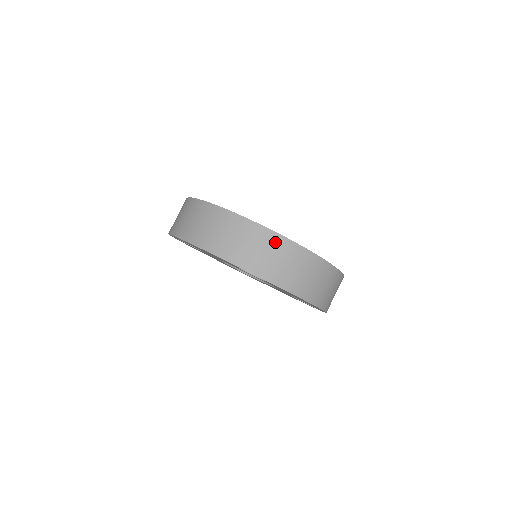
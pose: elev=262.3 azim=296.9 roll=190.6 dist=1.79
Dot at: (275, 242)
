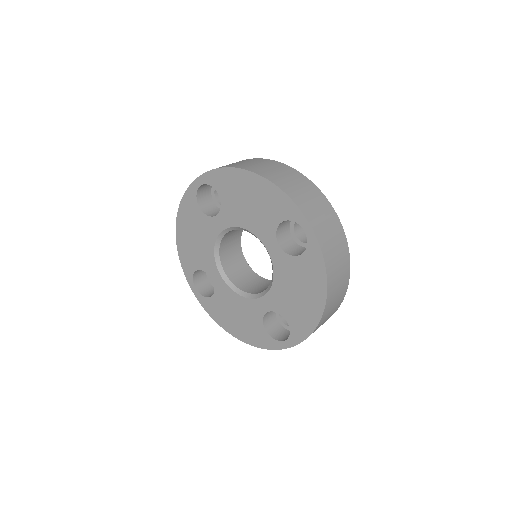
Dot at: (334, 220)
